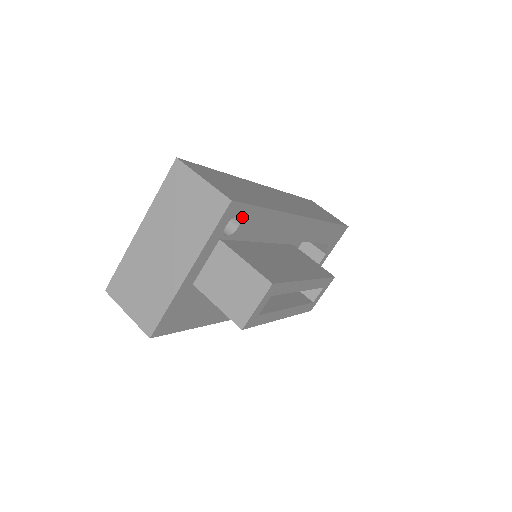
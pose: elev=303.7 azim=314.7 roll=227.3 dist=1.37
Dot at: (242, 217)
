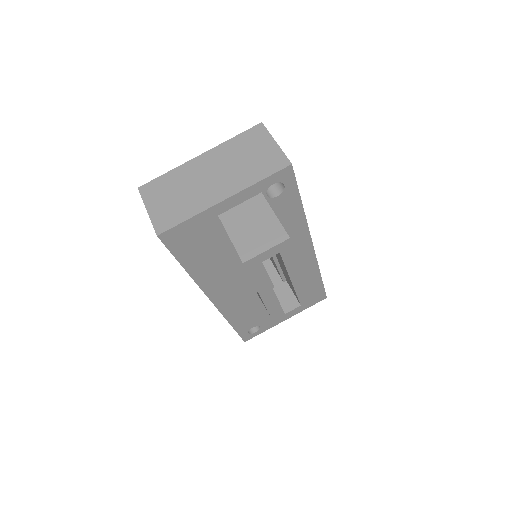
Dot at: (286, 189)
